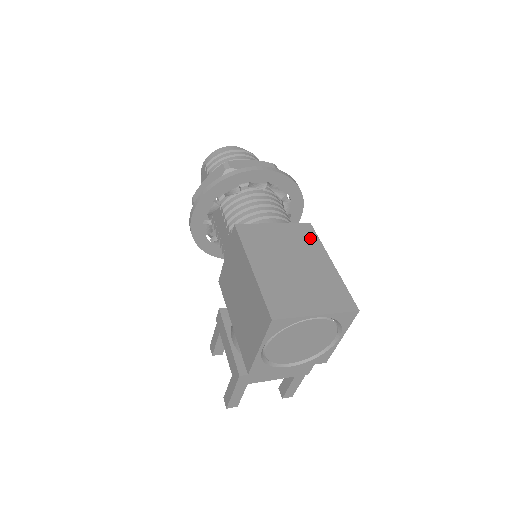
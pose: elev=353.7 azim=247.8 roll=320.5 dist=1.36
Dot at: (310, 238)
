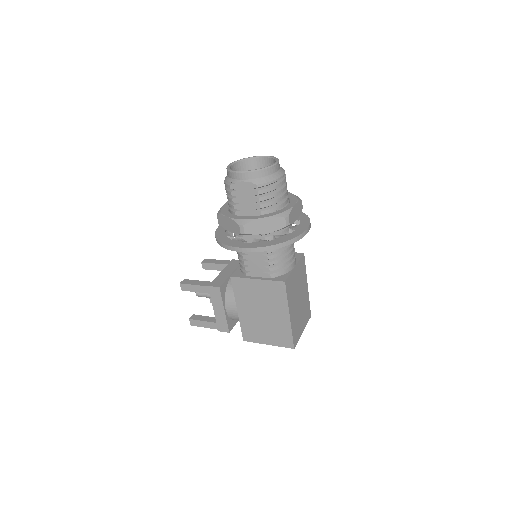
Dot at: (304, 270)
